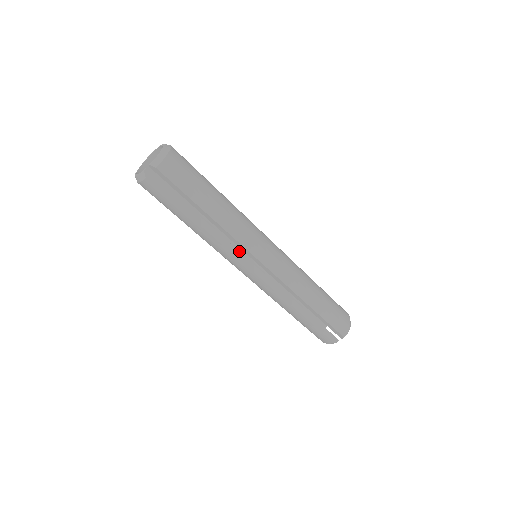
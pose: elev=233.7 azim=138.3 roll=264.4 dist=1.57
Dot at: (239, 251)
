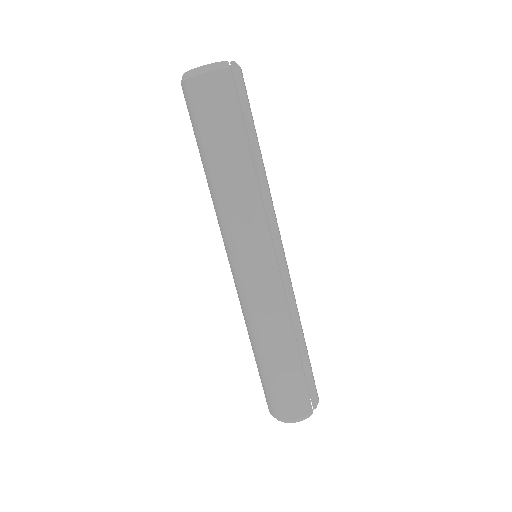
Dot at: occluded
